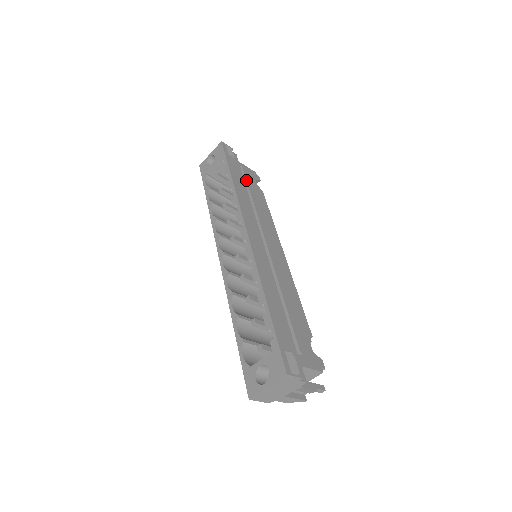
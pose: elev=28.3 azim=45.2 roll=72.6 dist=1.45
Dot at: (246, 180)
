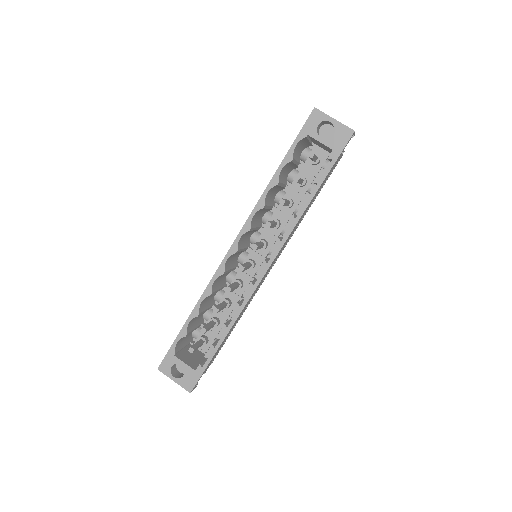
Dot at: occluded
